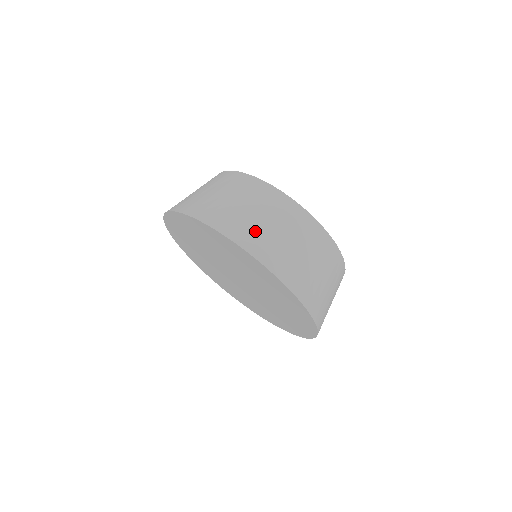
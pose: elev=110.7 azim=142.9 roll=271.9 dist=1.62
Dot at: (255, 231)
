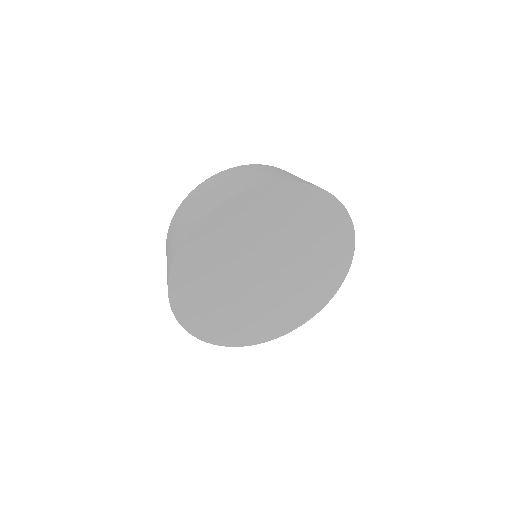
Dot at: occluded
